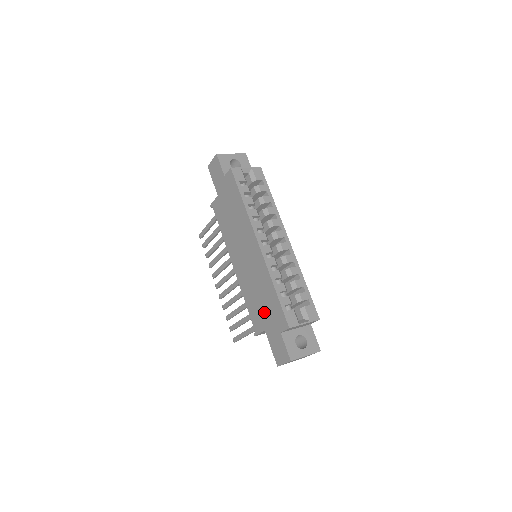
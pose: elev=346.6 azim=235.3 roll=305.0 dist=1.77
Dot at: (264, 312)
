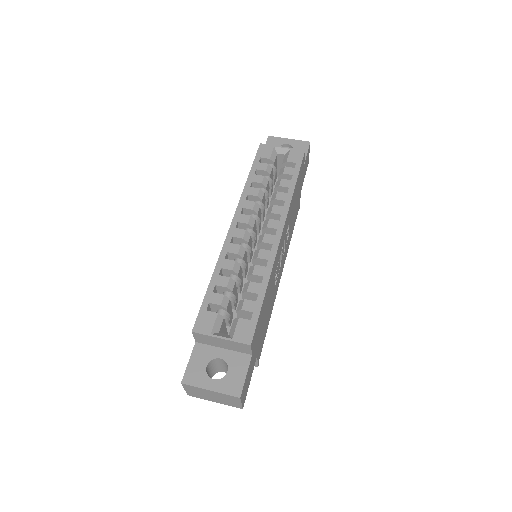
Dot at: occluded
